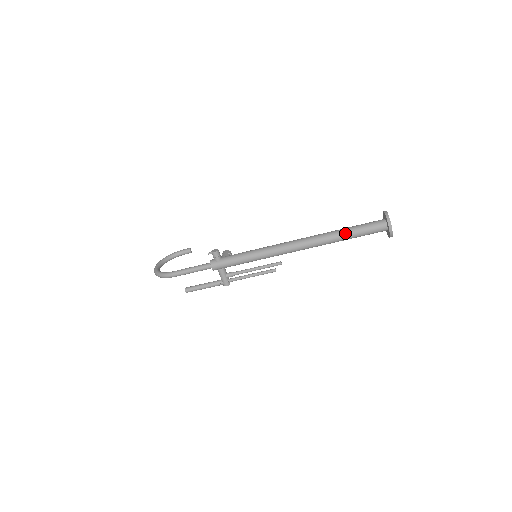
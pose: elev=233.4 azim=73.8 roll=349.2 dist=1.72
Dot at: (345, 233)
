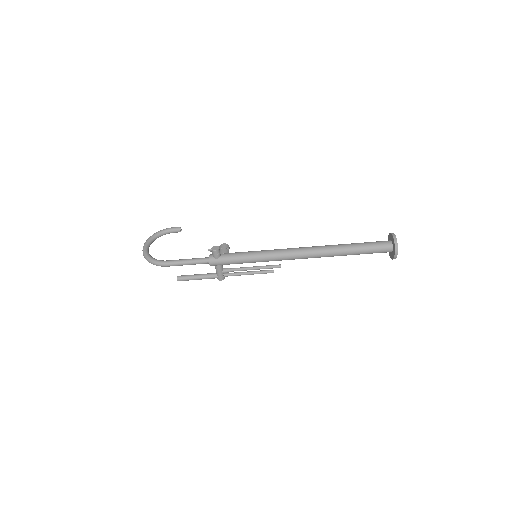
Dot at: (351, 250)
